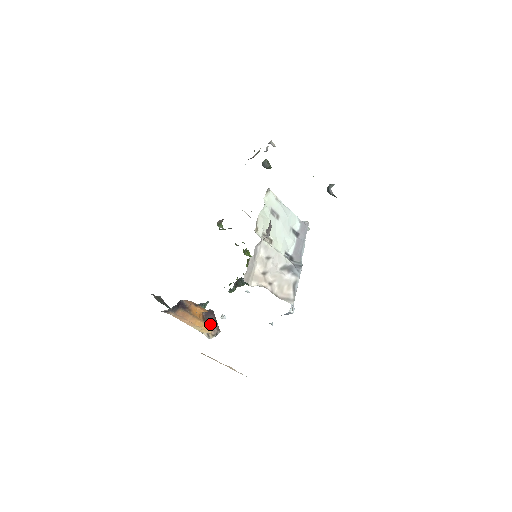
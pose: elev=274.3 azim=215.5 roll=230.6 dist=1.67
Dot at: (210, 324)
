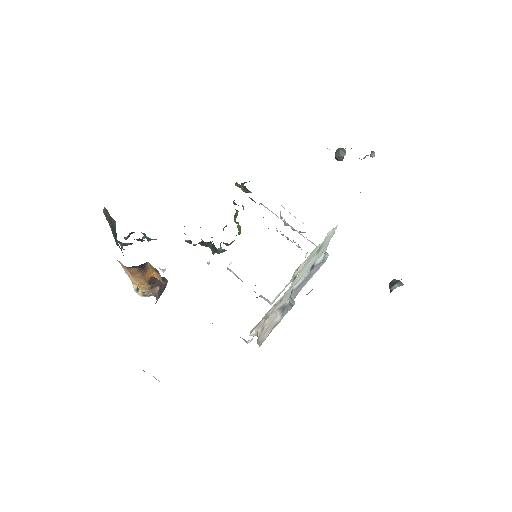
Dot at: (151, 286)
